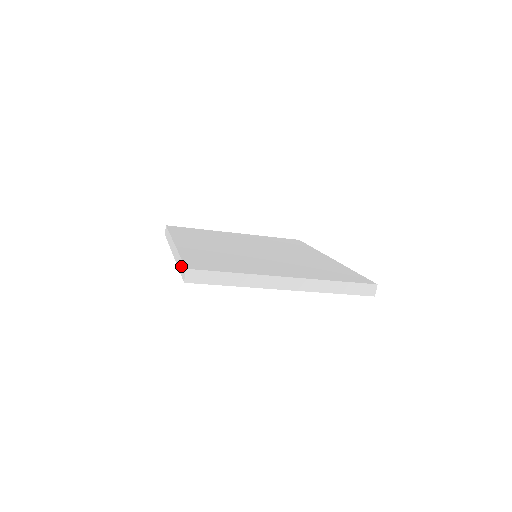
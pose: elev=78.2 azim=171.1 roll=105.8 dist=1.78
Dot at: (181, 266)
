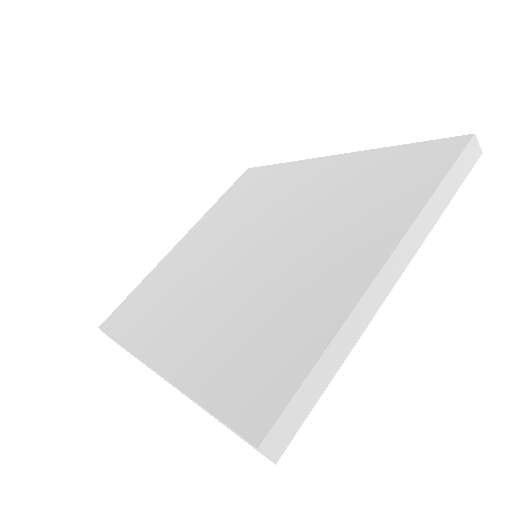
Dot at: occluded
